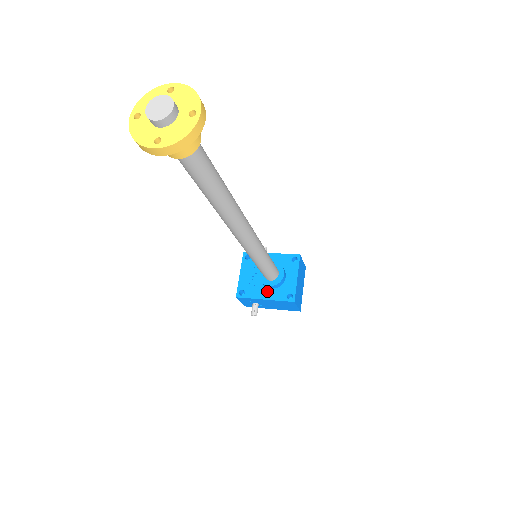
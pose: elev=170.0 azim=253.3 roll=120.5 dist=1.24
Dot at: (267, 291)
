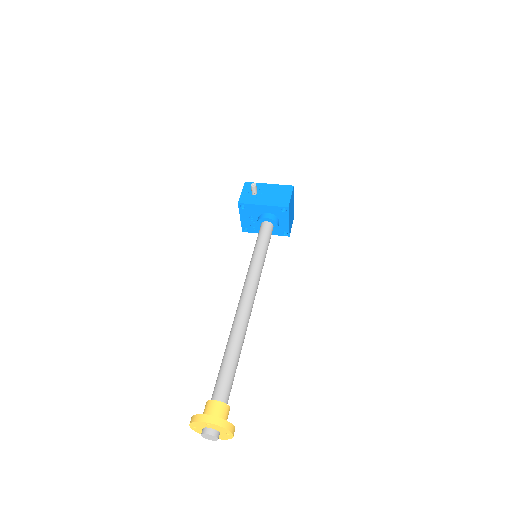
Dot at: occluded
